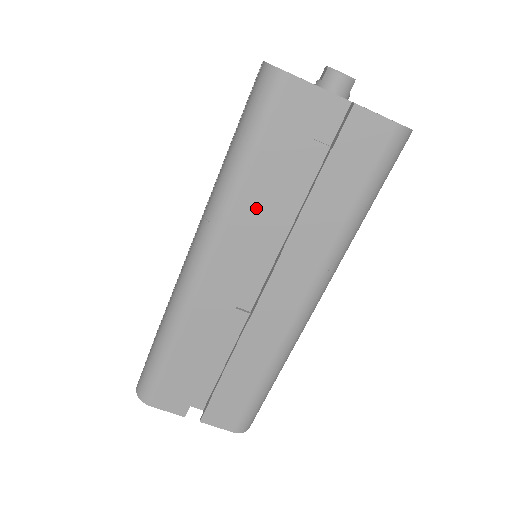
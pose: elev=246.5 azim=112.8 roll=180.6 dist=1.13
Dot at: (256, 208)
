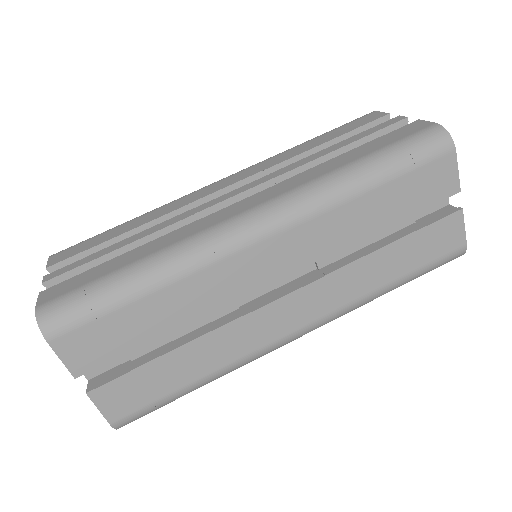
Dot at: (346, 224)
